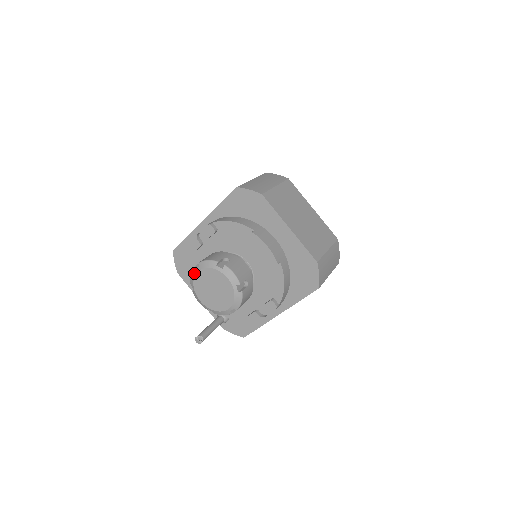
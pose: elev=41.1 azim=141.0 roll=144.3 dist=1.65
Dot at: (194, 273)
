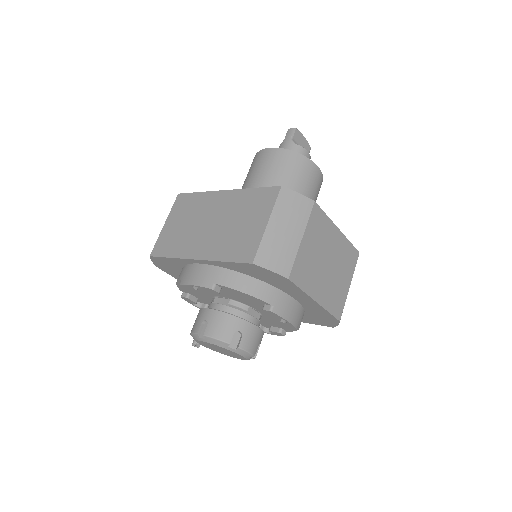
Dot at: (197, 338)
